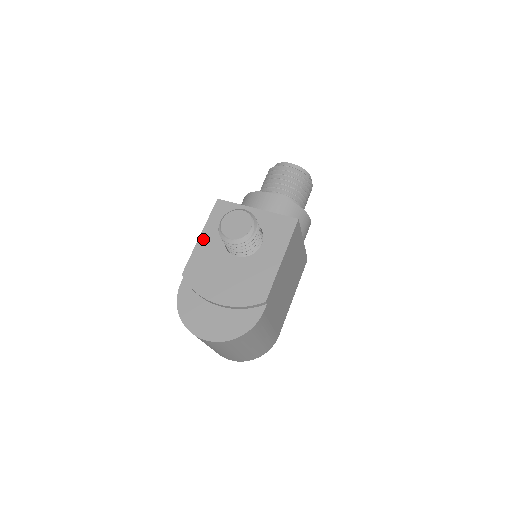
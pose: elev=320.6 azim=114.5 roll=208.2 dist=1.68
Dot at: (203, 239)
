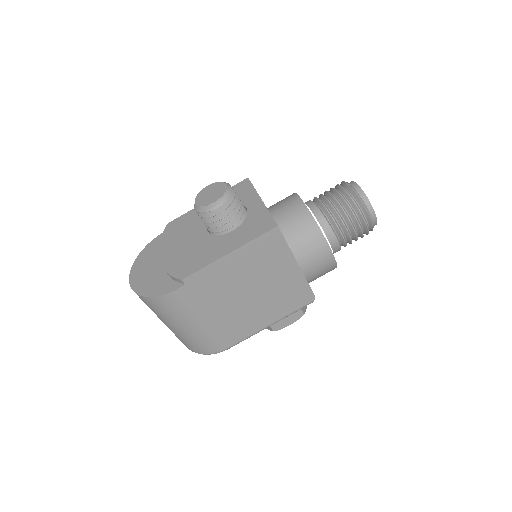
Dot at: occluded
